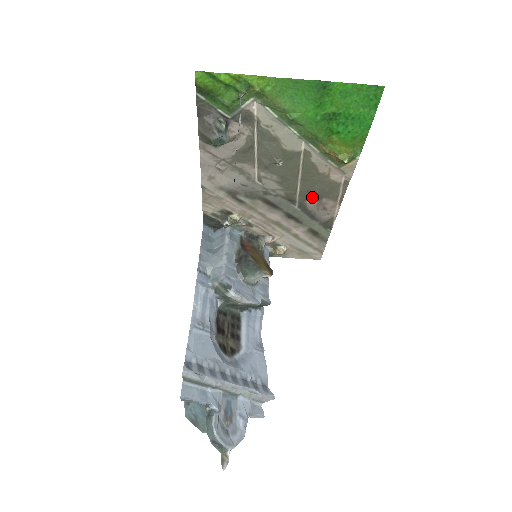
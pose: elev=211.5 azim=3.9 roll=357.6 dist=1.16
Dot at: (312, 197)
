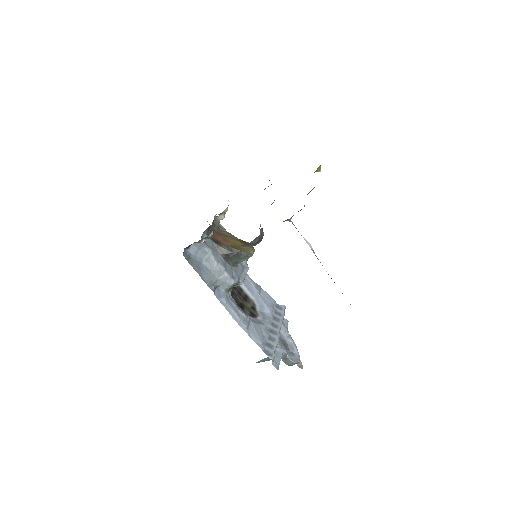
Dot at: occluded
